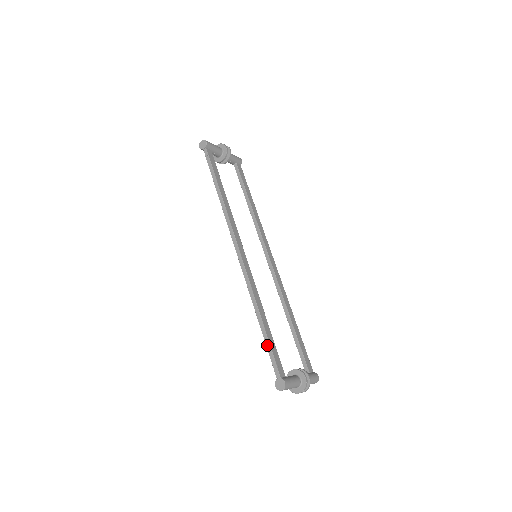
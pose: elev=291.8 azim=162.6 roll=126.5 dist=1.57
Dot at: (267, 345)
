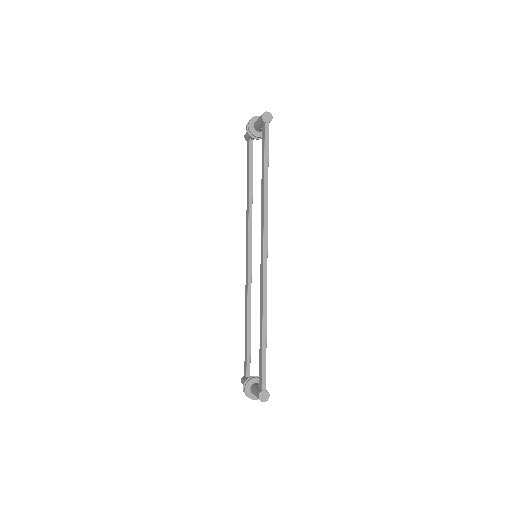
Dot at: (264, 357)
